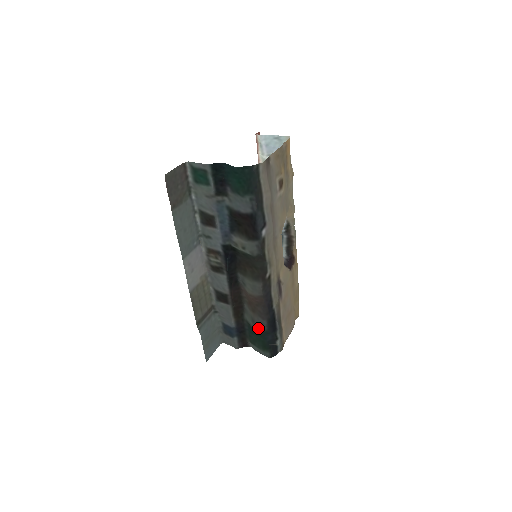
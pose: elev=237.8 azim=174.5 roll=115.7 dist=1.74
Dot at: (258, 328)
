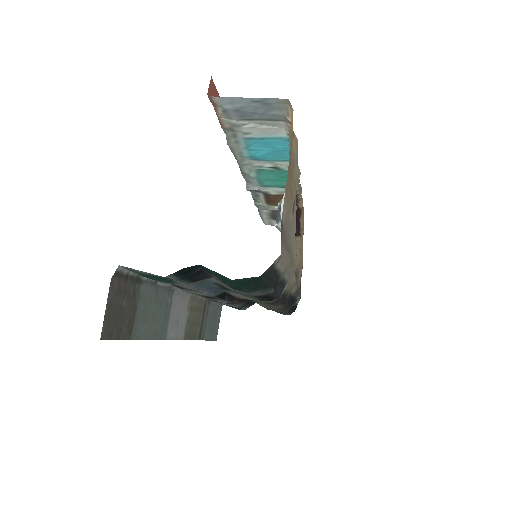
Dot at: occluded
